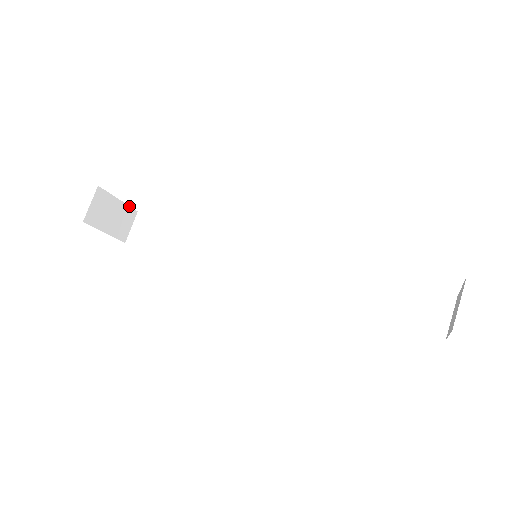
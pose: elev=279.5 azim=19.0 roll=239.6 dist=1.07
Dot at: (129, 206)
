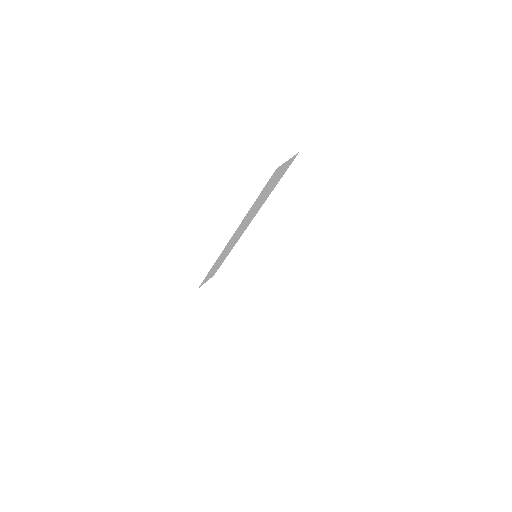
Dot at: (236, 300)
